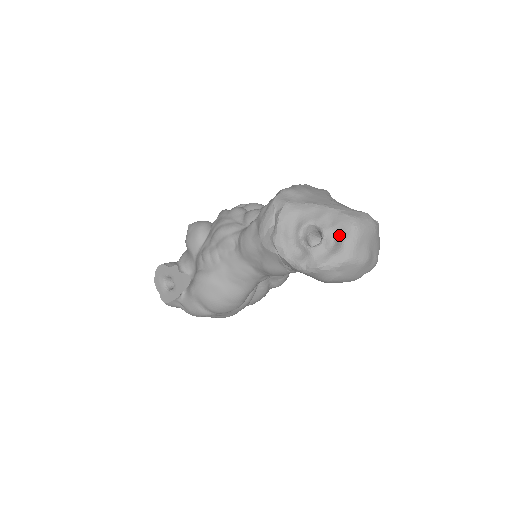
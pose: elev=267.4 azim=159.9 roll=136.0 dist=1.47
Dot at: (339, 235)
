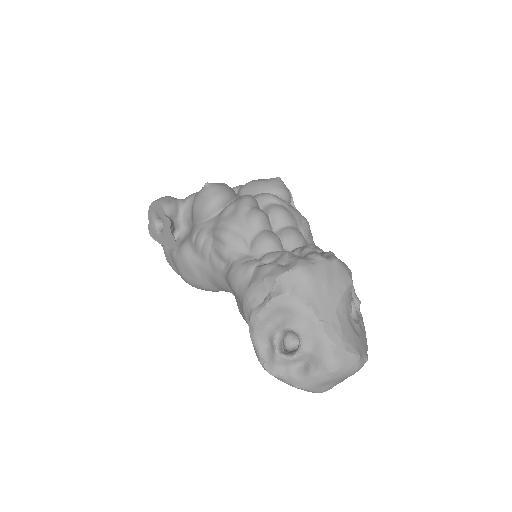
Dot at: (312, 364)
